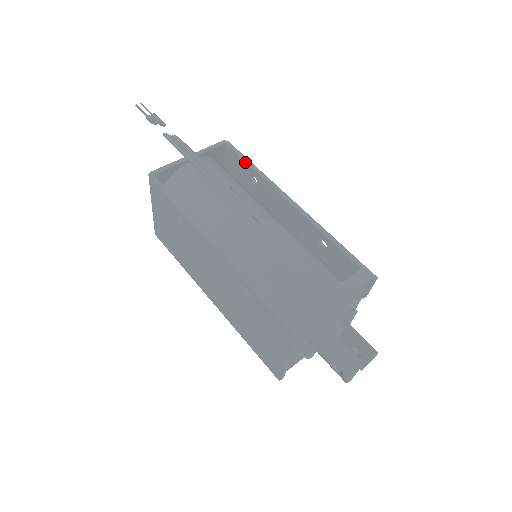
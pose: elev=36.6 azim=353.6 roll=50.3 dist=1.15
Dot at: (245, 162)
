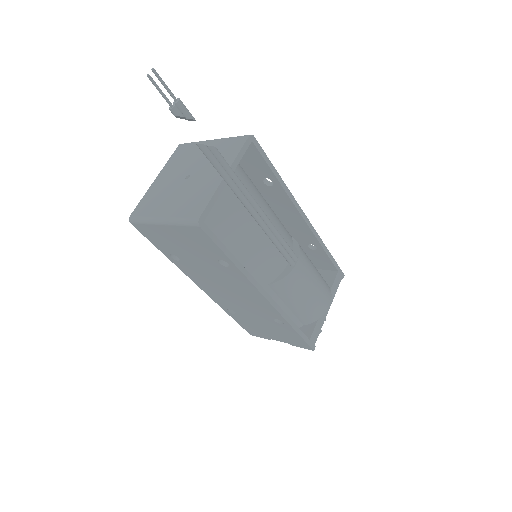
Dot at: (271, 169)
